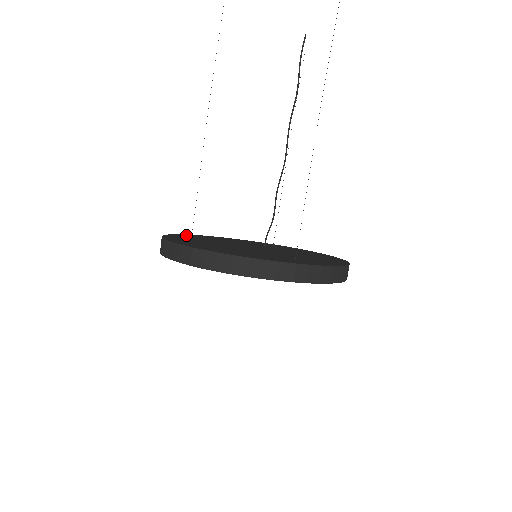
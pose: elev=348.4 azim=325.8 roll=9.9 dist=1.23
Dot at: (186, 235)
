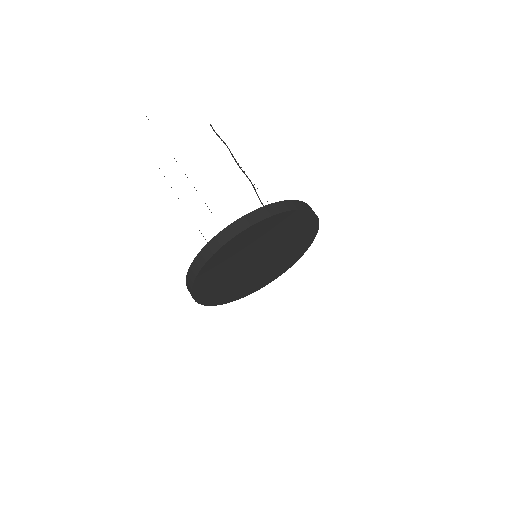
Dot at: occluded
